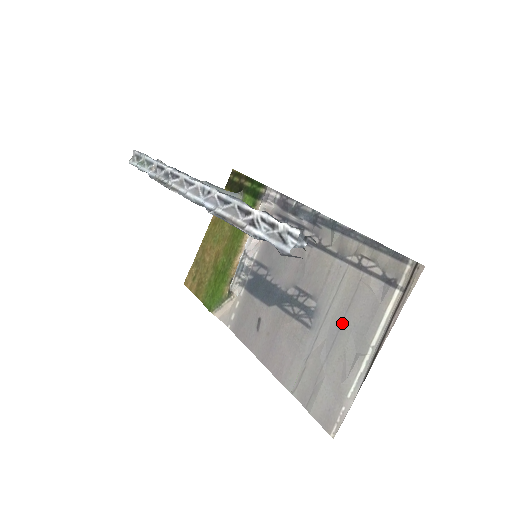
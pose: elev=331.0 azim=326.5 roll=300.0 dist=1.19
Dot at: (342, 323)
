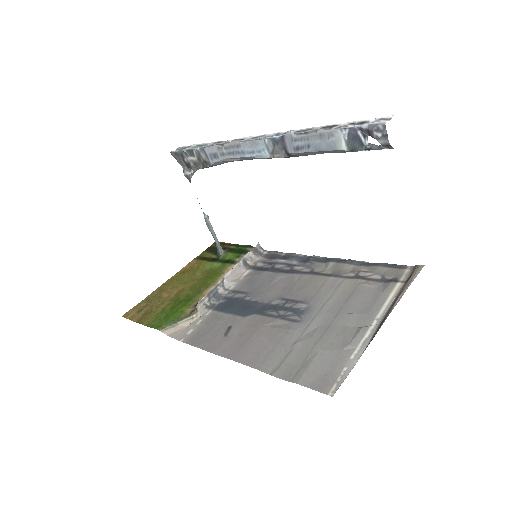
Dot at: (340, 311)
